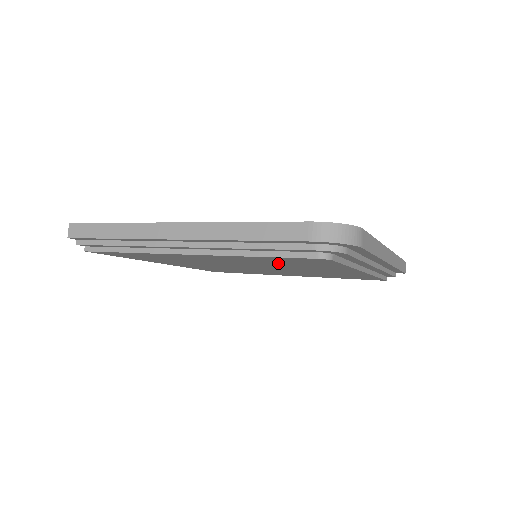
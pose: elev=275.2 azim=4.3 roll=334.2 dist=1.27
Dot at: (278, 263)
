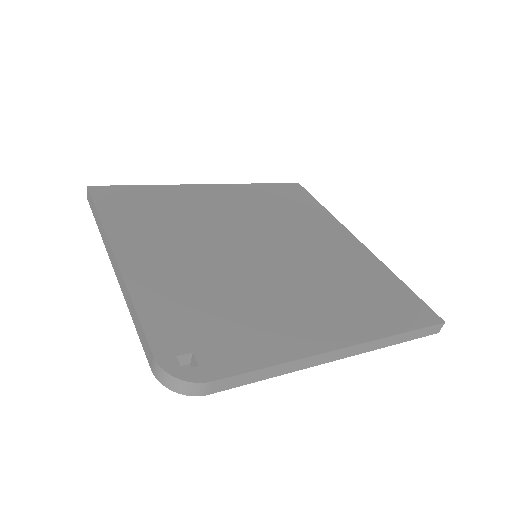
Dot at: occluded
